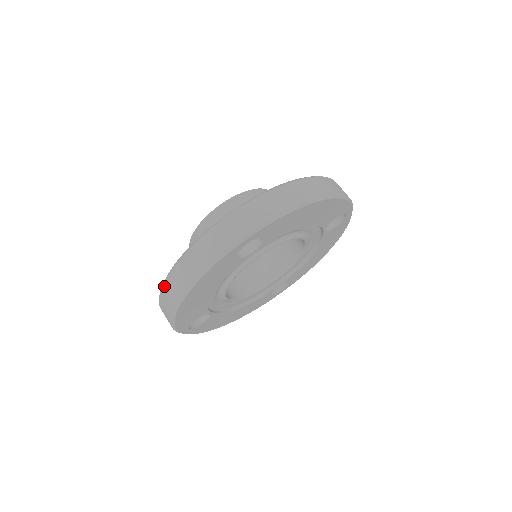
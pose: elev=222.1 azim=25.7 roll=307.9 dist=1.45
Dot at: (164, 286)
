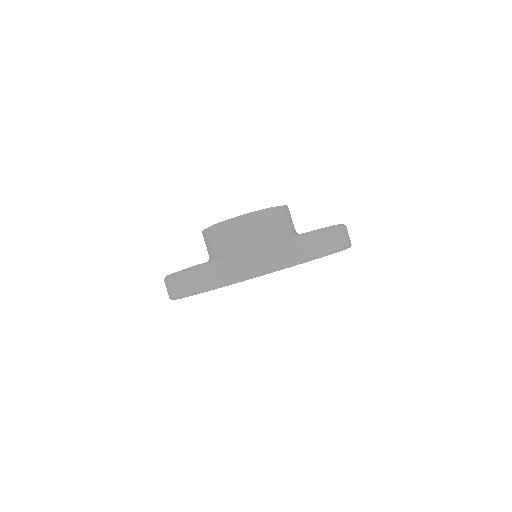
Dot at: (235, 258)
